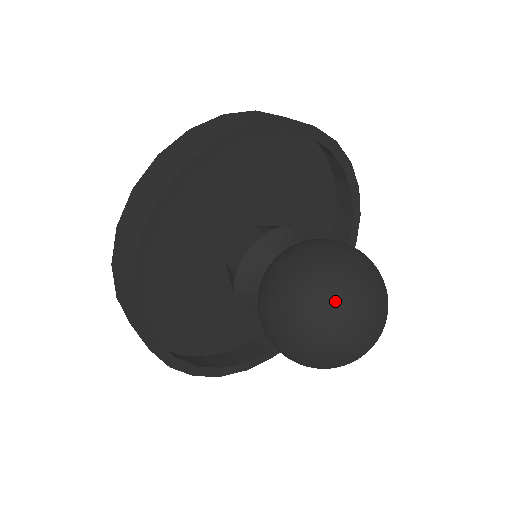
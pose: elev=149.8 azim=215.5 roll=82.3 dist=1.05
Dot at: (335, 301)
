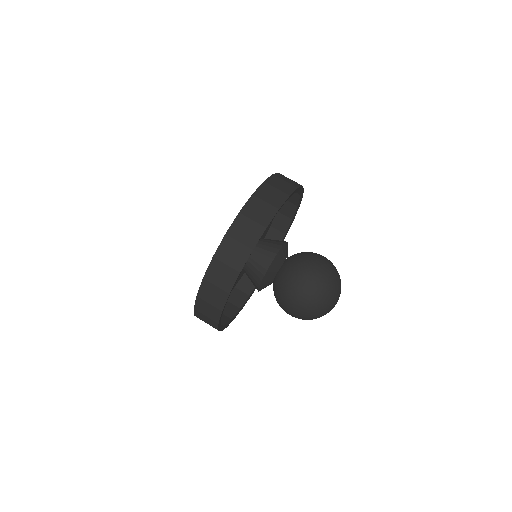
Dot at: (334, 285)
